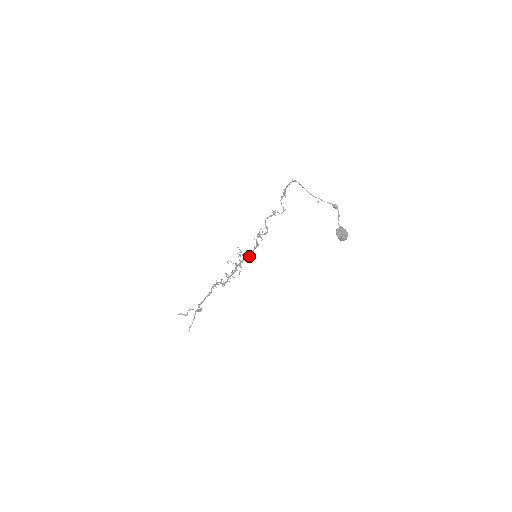
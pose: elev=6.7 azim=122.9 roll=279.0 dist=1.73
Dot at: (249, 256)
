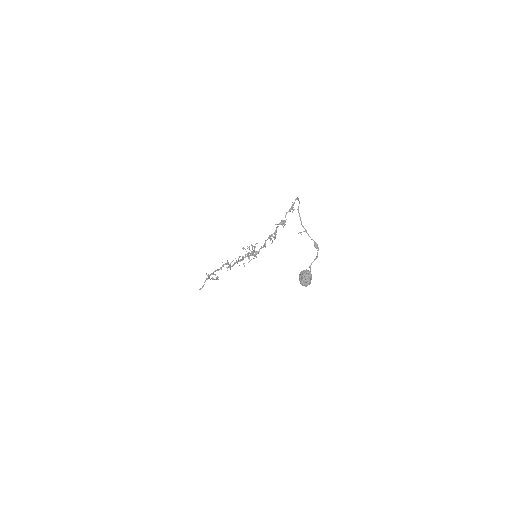
Dot at: occluded
